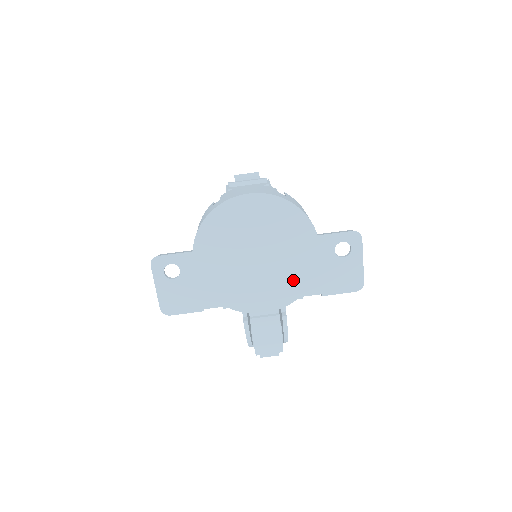
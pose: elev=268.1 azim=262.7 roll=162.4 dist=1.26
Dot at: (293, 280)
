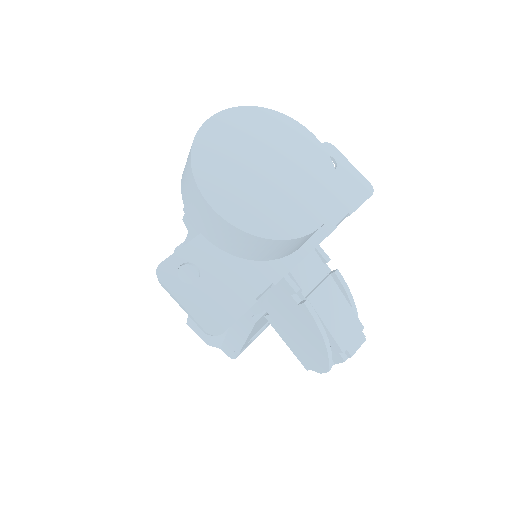
Dot at: (318, 177)
